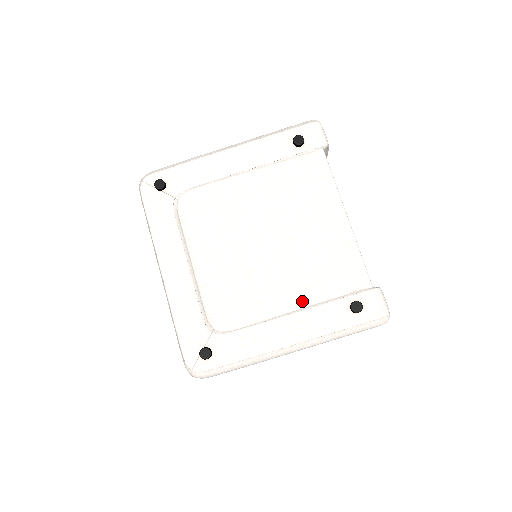
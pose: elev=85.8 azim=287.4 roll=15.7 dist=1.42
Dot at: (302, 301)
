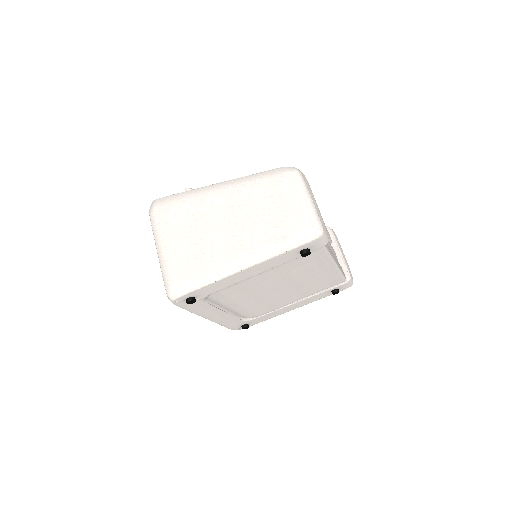
Dot at: (302, 297)
